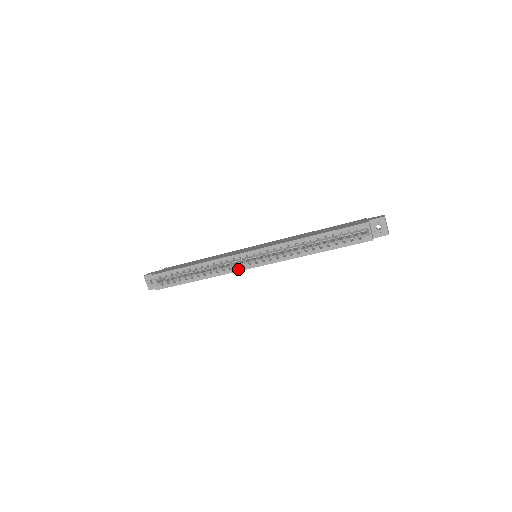
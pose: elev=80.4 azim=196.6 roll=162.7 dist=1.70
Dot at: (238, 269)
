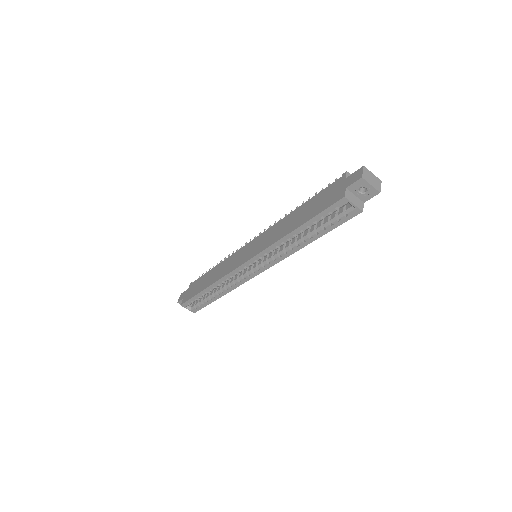
Dot at: (246, 279)
